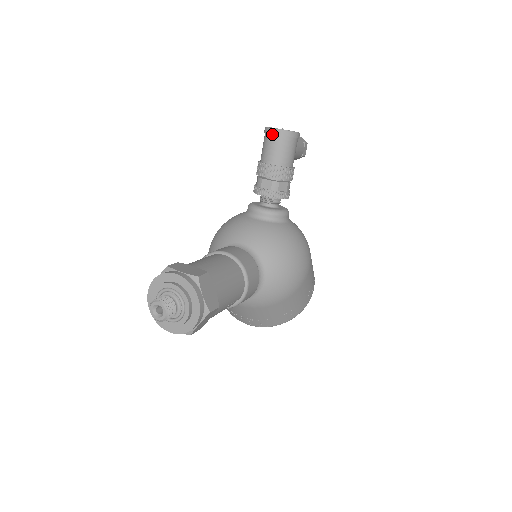
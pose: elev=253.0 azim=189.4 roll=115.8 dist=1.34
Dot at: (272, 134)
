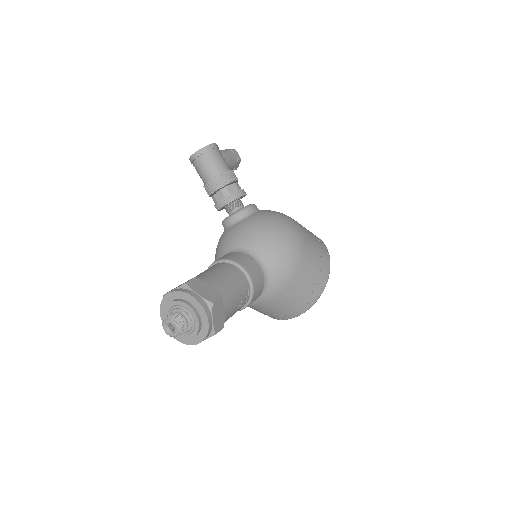
Dot at: (195, 159)
